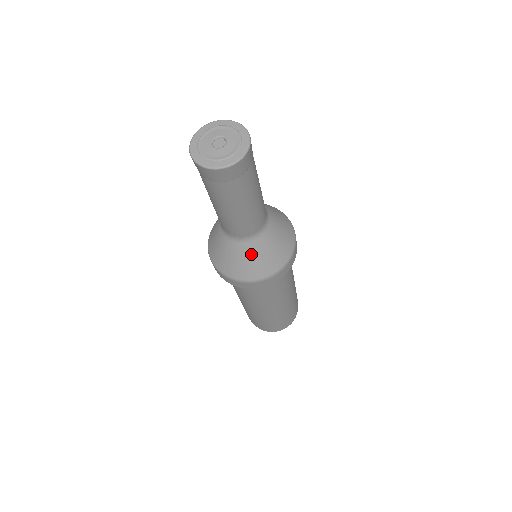
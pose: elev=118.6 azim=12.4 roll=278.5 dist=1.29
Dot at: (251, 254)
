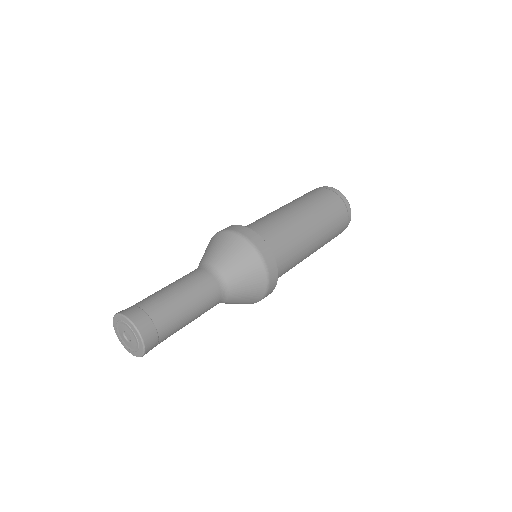
Dot at: (226, 303)
